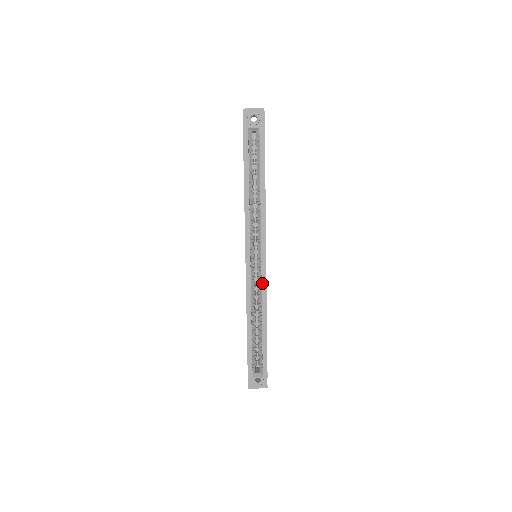
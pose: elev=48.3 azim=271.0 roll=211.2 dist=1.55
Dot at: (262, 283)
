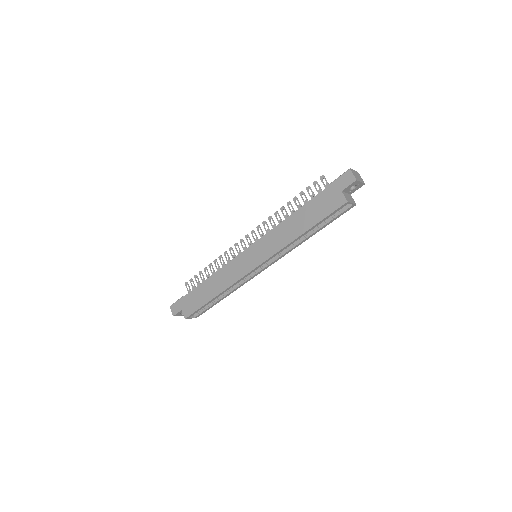
Dot at: (249, 279)
